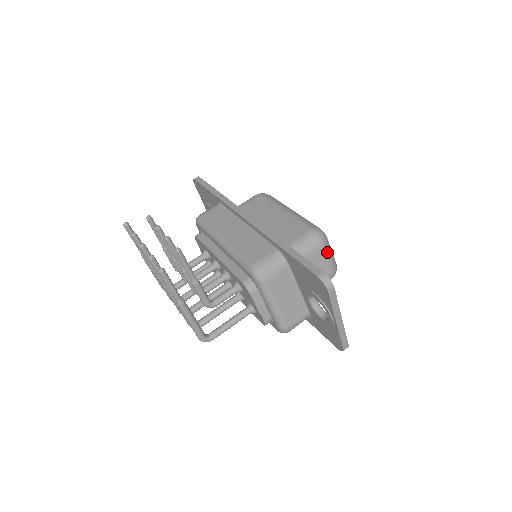
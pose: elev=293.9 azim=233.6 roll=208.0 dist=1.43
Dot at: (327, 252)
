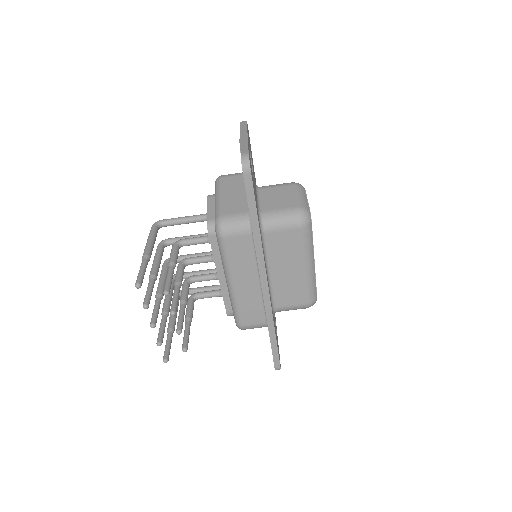
Dot at: occluded
